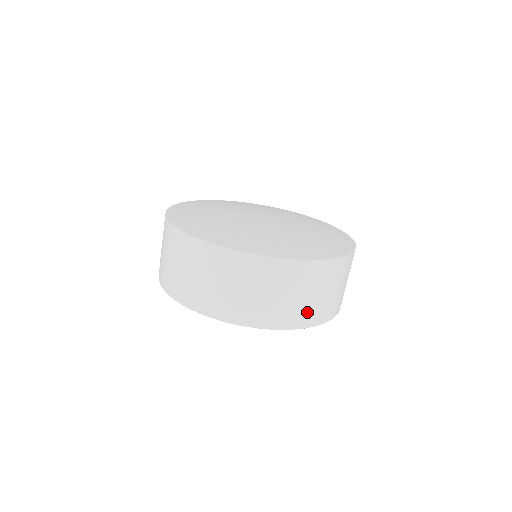
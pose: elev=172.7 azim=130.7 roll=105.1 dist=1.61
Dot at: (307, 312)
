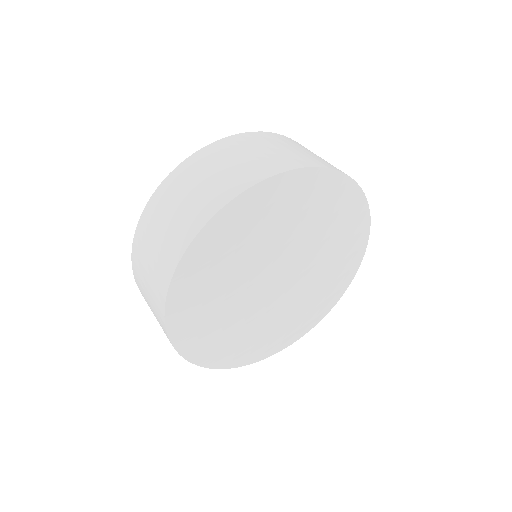
Dot at: occluded
